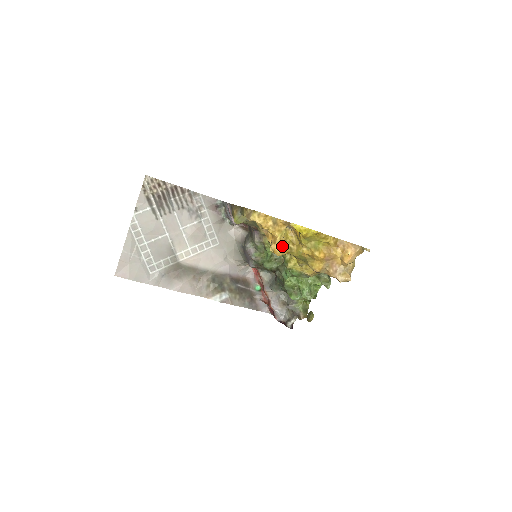
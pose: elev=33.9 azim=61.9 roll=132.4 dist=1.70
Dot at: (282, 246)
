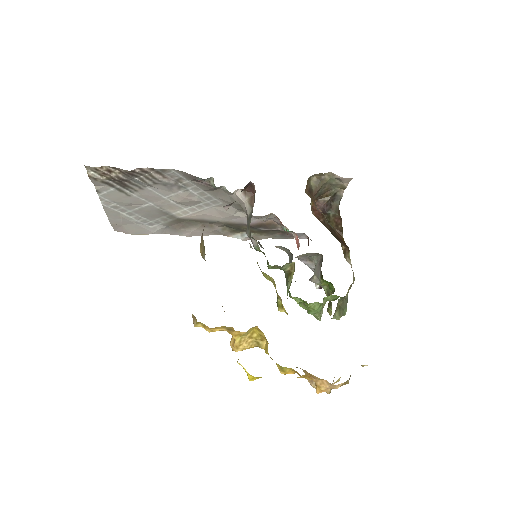
Dot at: (243, 347)
